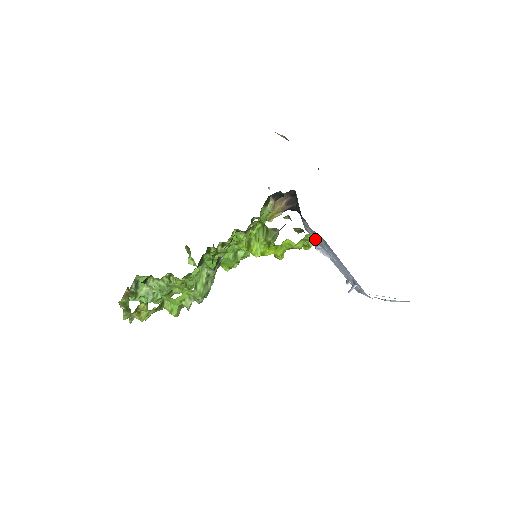
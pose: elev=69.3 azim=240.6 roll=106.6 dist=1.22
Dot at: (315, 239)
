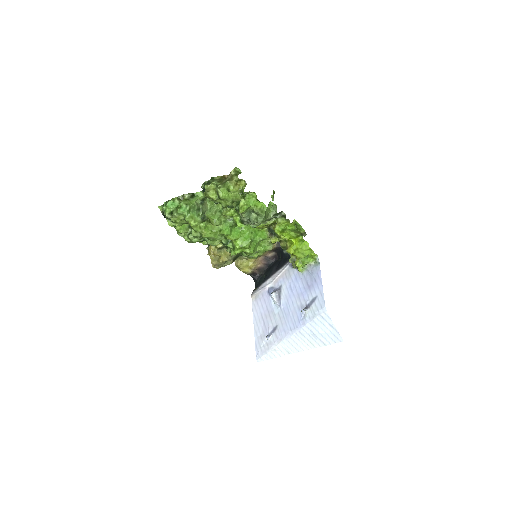
Dot at: (310, 262)
